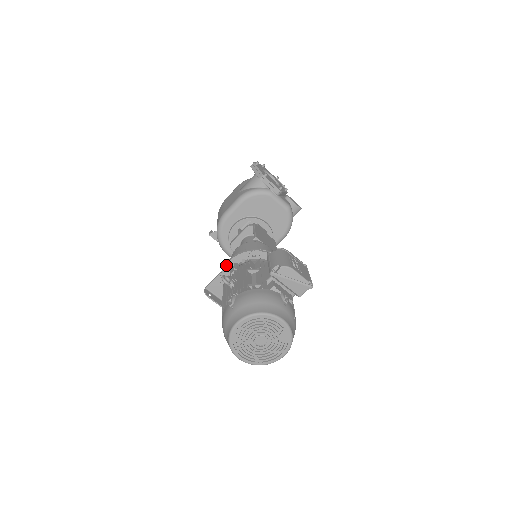
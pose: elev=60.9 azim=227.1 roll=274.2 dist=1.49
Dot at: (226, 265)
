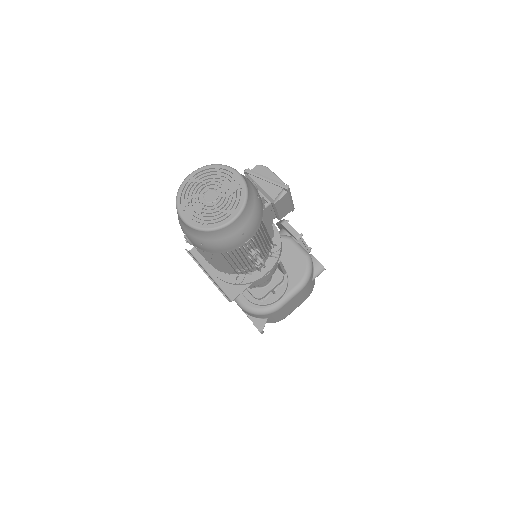
Dot at: occluded
